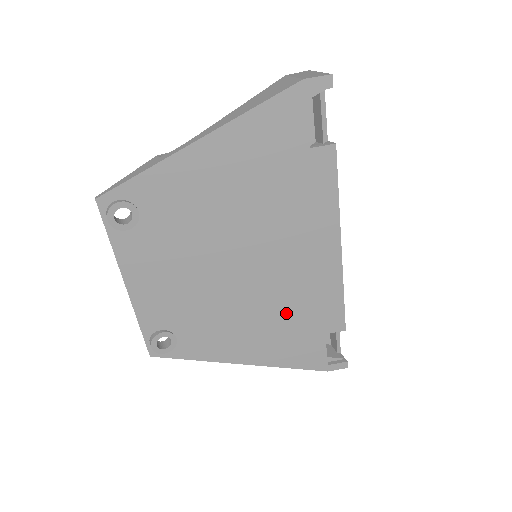
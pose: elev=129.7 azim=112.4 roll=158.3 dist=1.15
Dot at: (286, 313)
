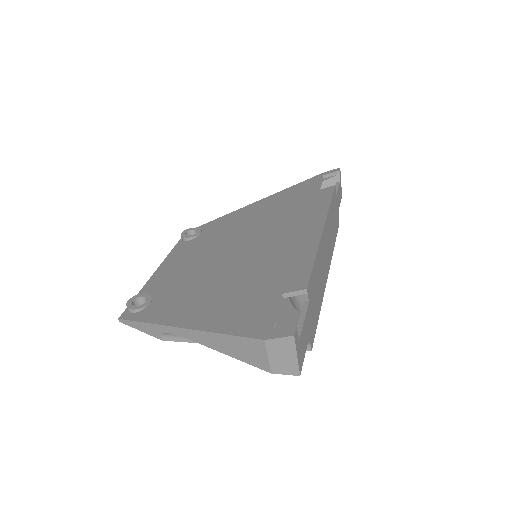
Dot at: (252, 277)
